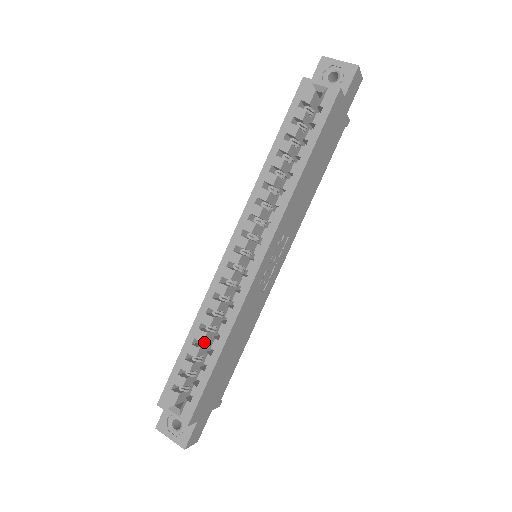
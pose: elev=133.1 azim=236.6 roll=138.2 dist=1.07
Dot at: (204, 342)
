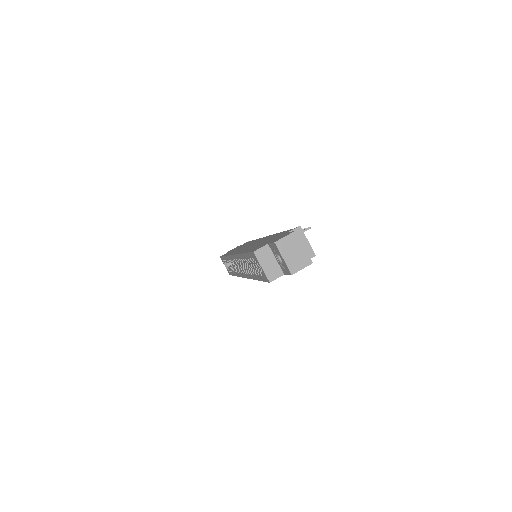
Dot at: occluded
